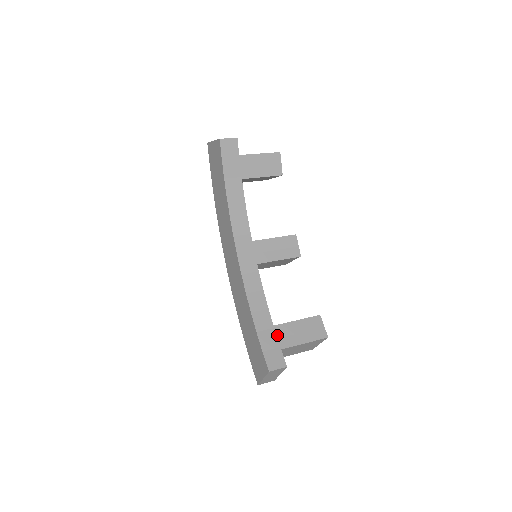
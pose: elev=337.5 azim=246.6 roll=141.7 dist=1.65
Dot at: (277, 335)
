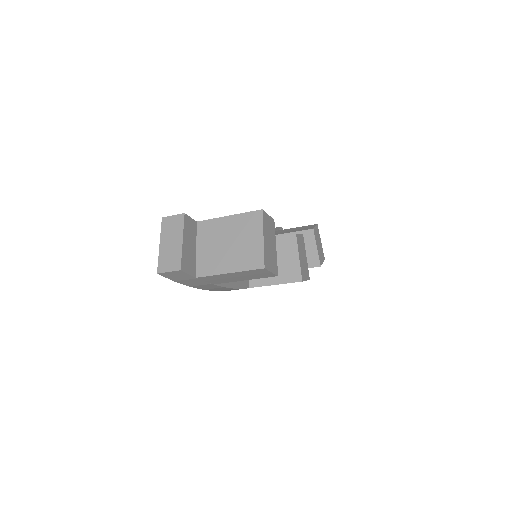
Dot at: occluded
